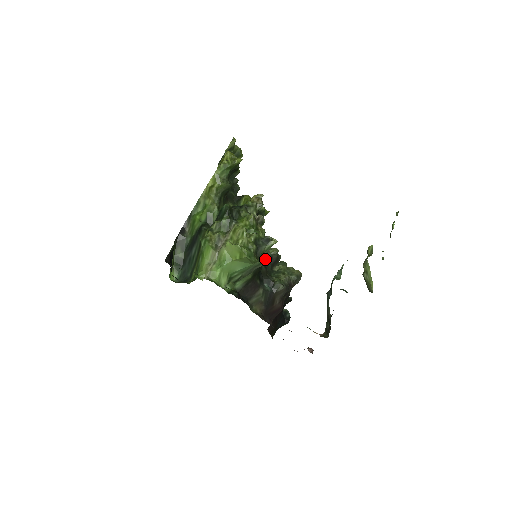
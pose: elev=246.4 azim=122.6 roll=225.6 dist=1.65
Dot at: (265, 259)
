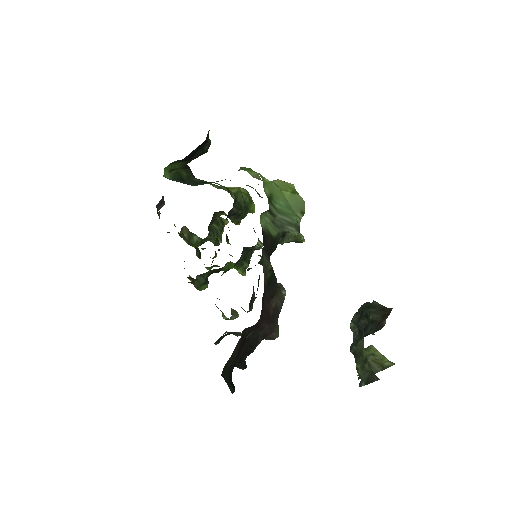
Dot at: occluded
